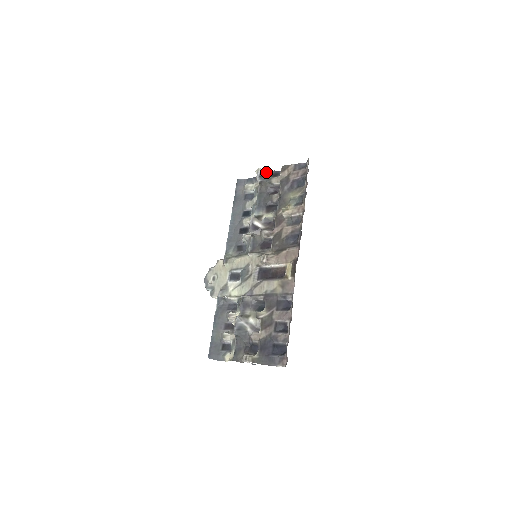
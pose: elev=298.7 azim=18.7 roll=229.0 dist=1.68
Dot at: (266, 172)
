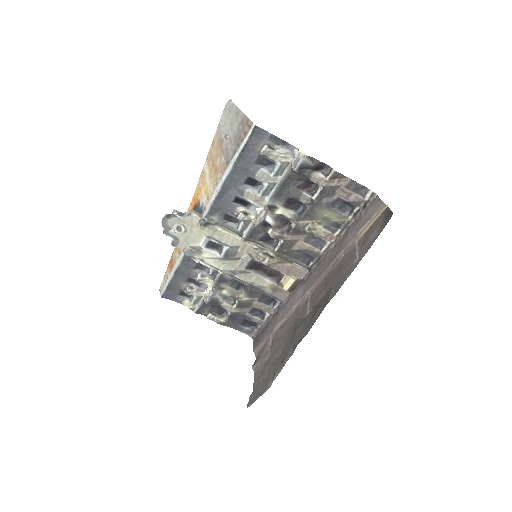
Dot at: (310, 162)
